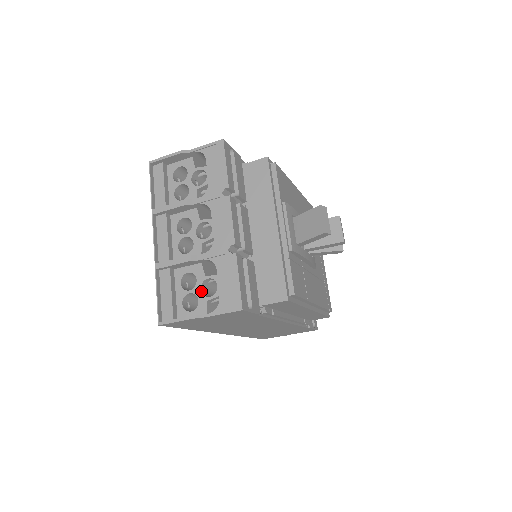
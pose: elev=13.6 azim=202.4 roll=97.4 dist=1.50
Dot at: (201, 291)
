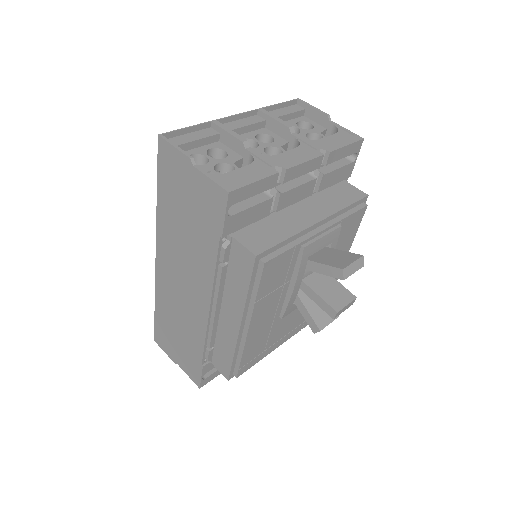
Dot at: (216, 164)
